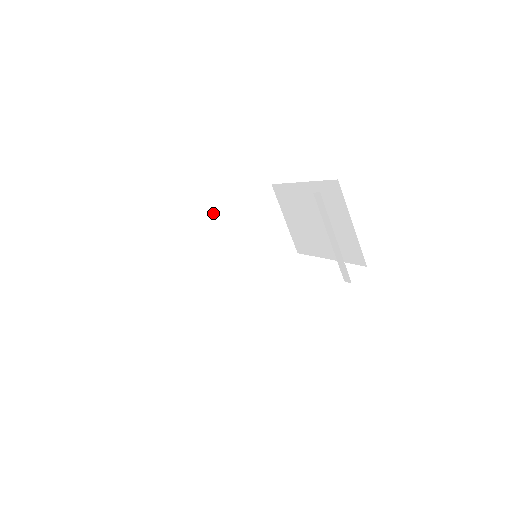
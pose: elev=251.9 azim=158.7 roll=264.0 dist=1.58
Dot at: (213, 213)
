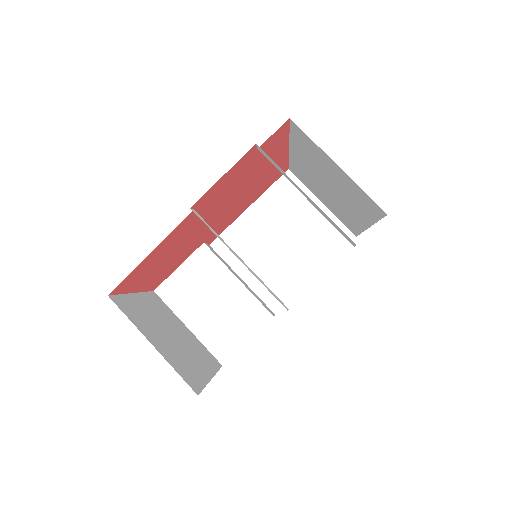
Dot at: (228, 227)
